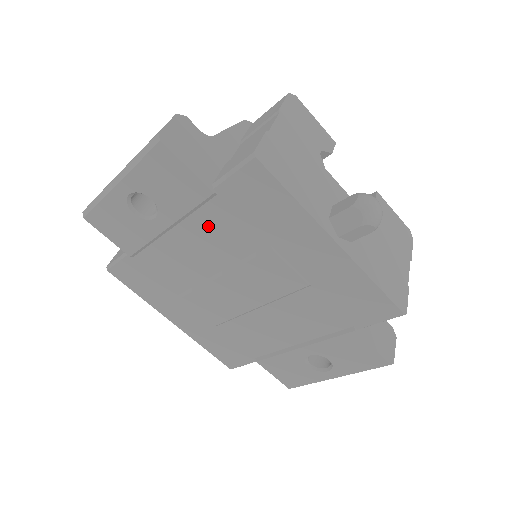
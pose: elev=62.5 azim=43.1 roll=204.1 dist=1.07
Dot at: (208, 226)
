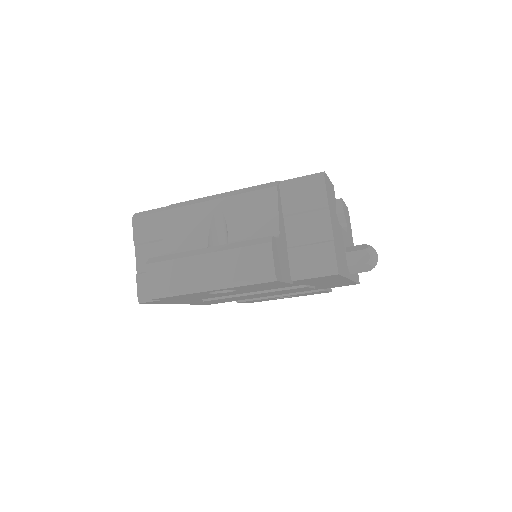
Dot at: occluded
